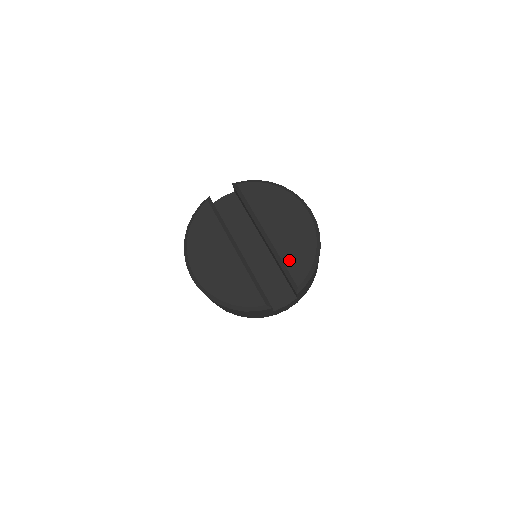
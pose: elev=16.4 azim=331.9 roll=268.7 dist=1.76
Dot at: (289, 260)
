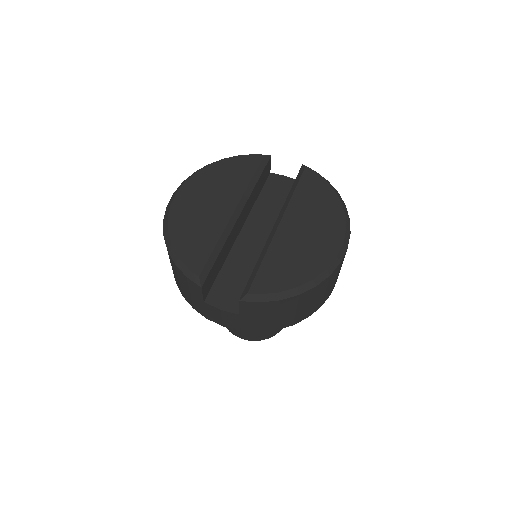
Dot at: (271, 264)
